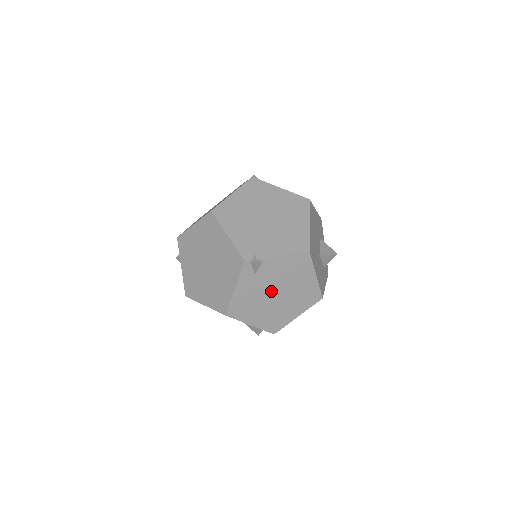
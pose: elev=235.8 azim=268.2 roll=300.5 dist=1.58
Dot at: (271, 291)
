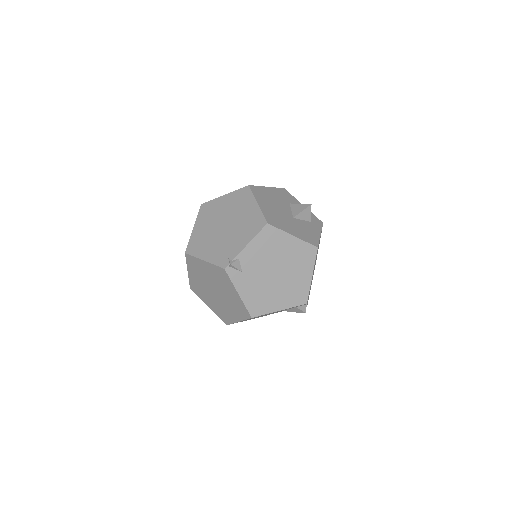
Dot at: (268, 274)
